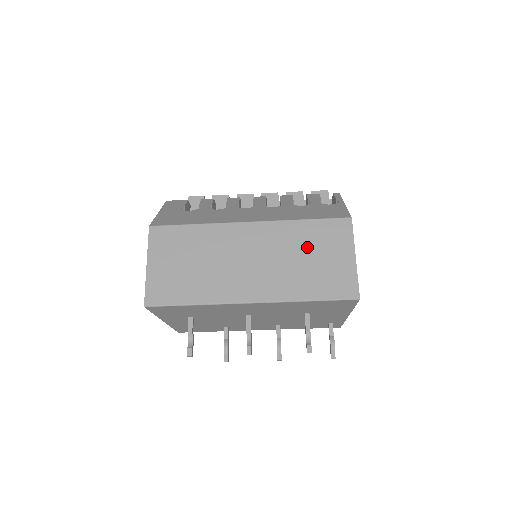
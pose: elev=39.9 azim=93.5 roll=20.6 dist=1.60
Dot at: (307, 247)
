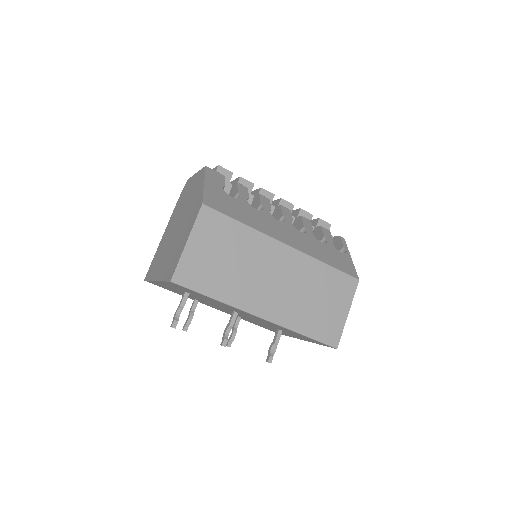
Dot at: (320, 289)
